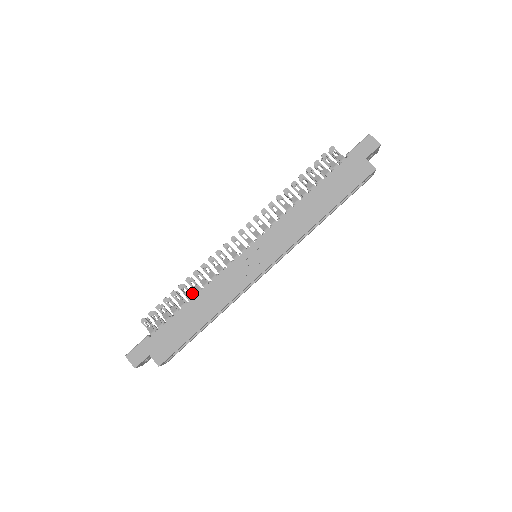
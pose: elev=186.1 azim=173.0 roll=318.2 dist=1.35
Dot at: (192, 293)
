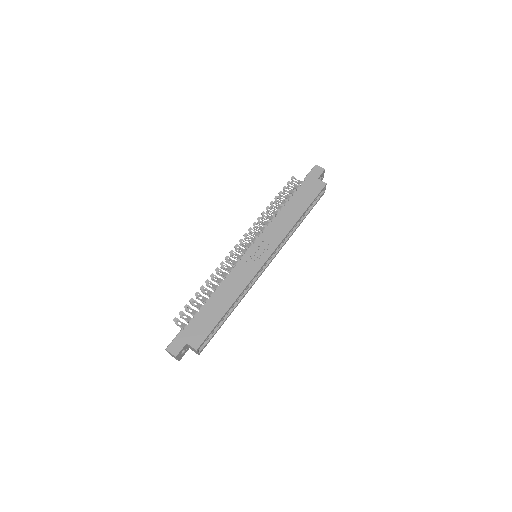
Dot at: occluded
